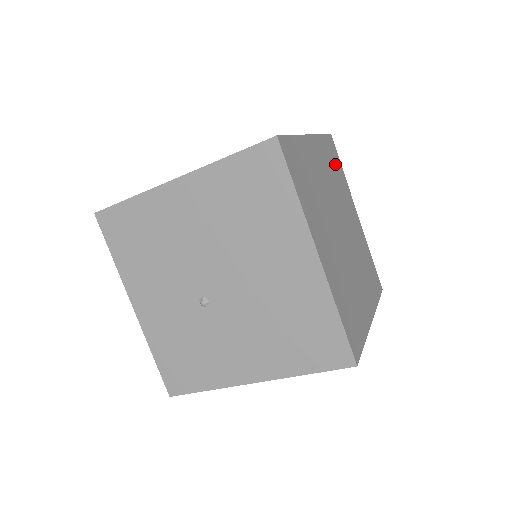
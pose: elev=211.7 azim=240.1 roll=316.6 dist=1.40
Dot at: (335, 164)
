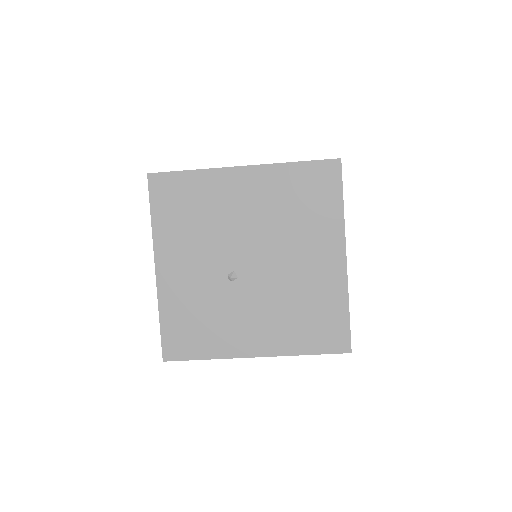
Dot at: occluded
